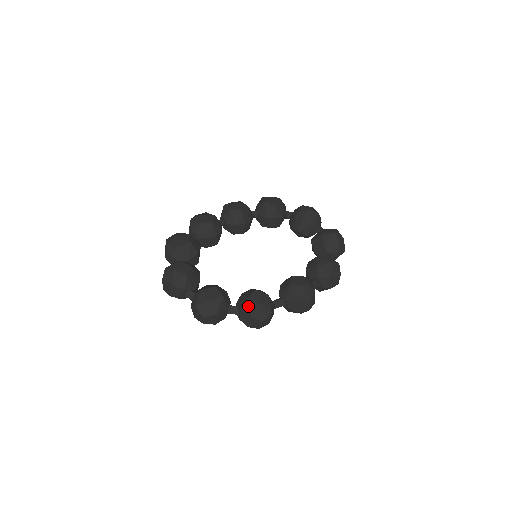
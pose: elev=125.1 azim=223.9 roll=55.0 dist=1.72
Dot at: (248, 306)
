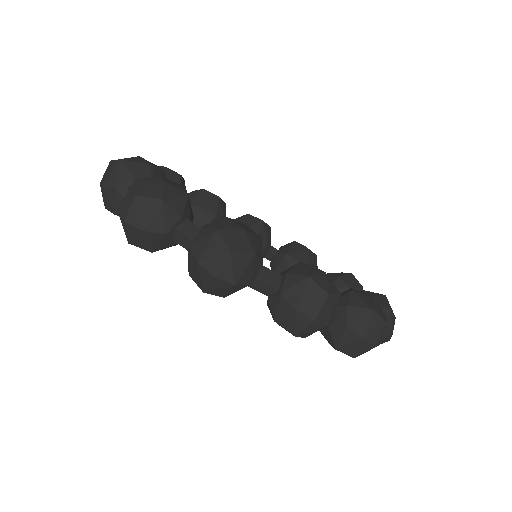
Dot at: (220, 222)
